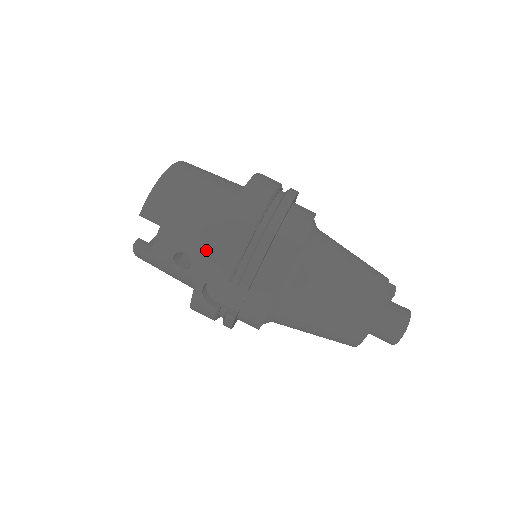
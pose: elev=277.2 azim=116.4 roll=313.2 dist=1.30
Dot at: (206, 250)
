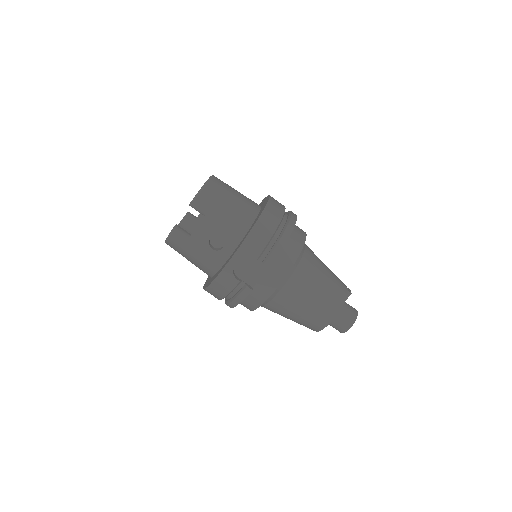
Dot at: (238, 237)
